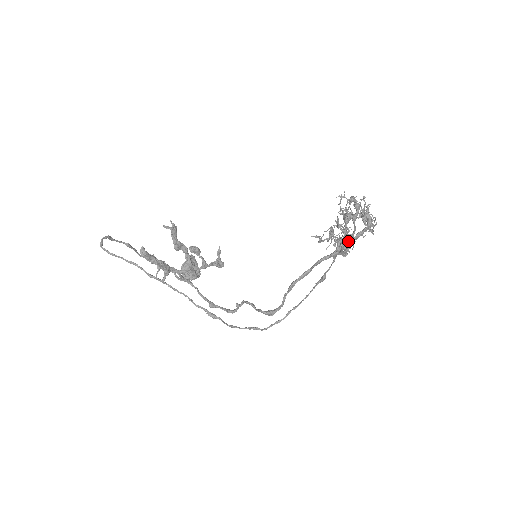
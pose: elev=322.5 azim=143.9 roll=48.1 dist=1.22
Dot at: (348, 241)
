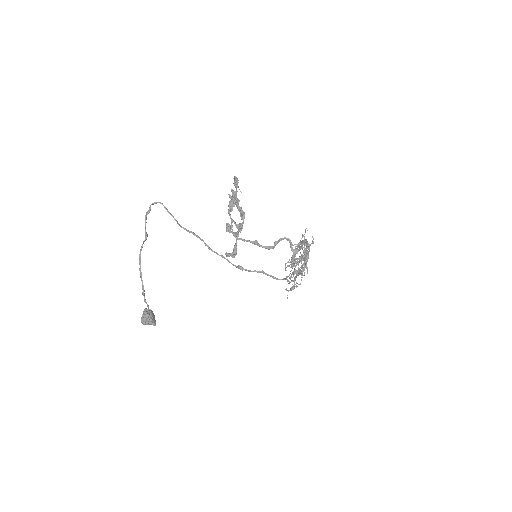
Dot at: (301, 266)
